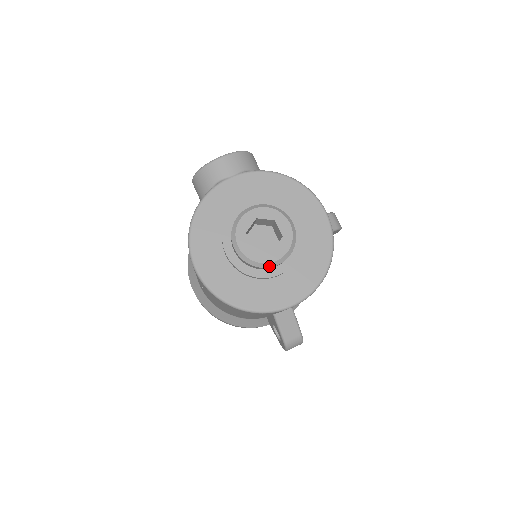
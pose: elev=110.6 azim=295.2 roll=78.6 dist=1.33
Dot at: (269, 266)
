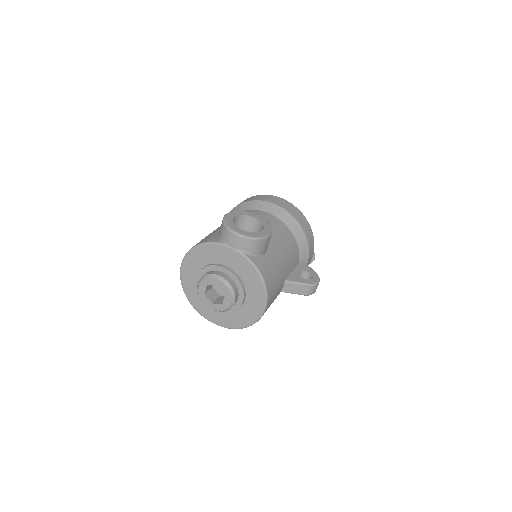
Dot at: occluded
